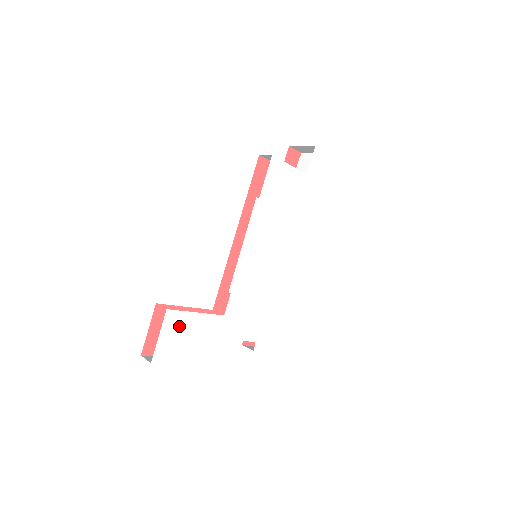
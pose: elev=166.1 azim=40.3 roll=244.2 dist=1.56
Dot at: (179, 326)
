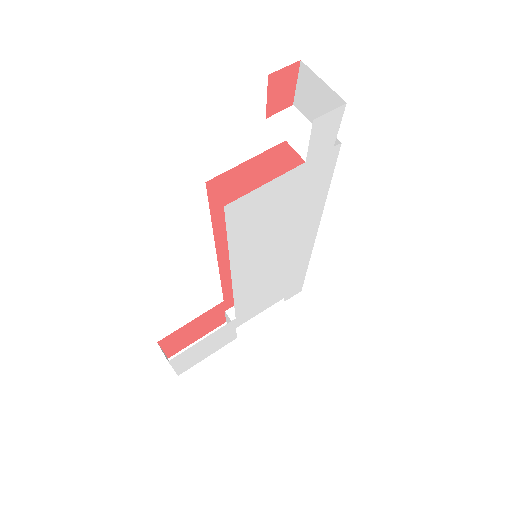
Dot at: (189, 354)
